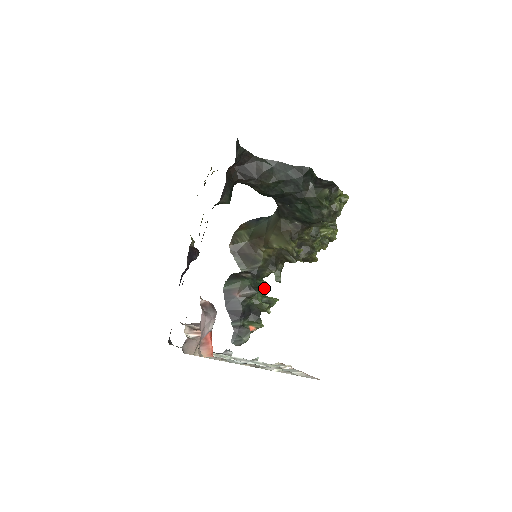
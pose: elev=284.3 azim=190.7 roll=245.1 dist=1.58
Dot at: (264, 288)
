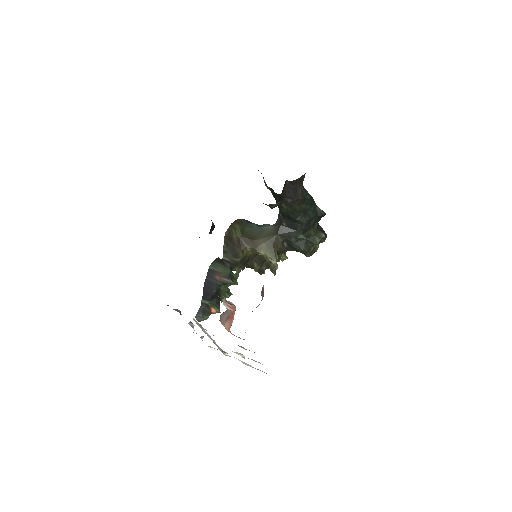
Dot at: (236, 281)
